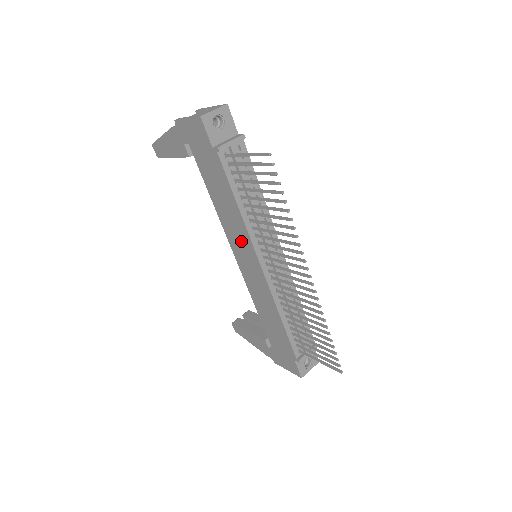
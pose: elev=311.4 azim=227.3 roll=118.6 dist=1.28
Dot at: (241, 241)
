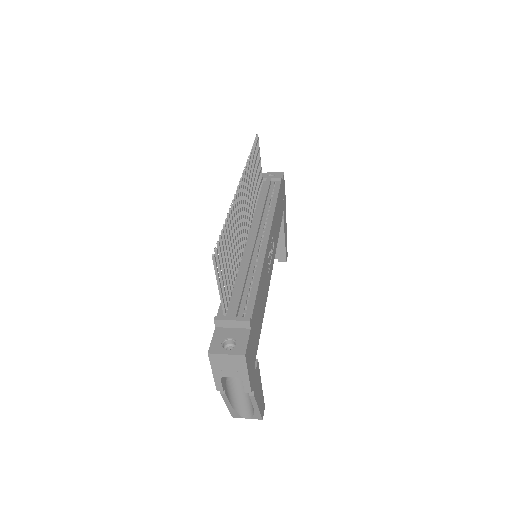
Dot at: occluded
